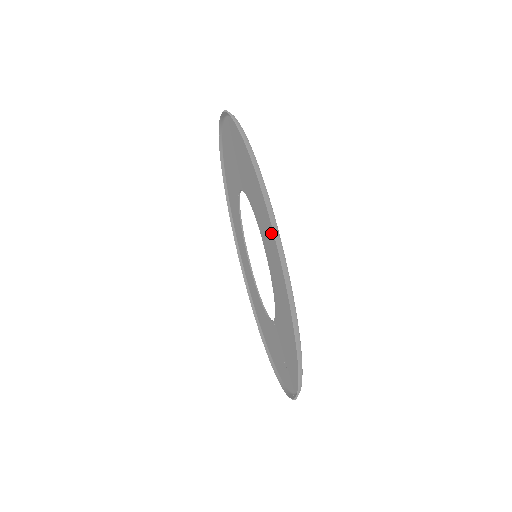
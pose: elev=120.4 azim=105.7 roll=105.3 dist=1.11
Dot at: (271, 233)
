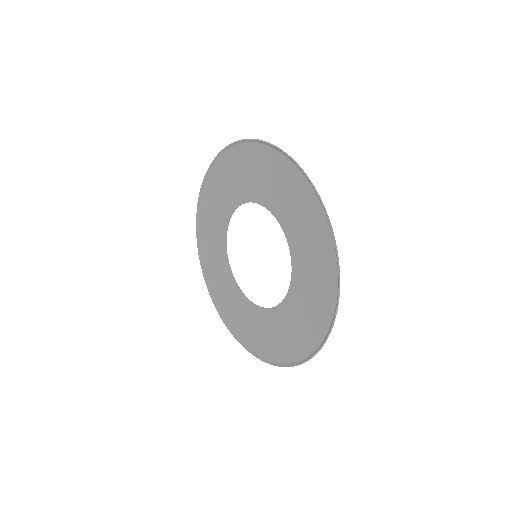
Dot at: (311, 217)
